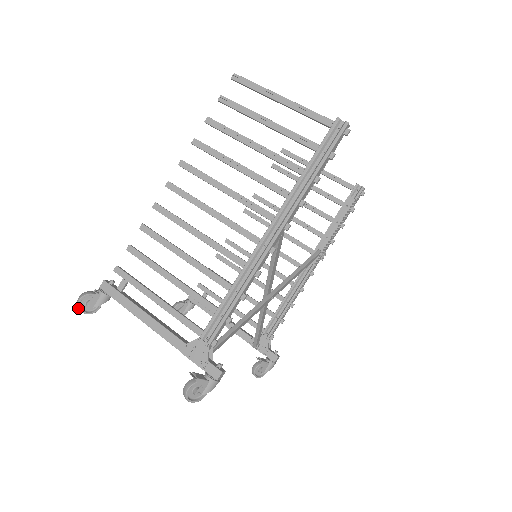
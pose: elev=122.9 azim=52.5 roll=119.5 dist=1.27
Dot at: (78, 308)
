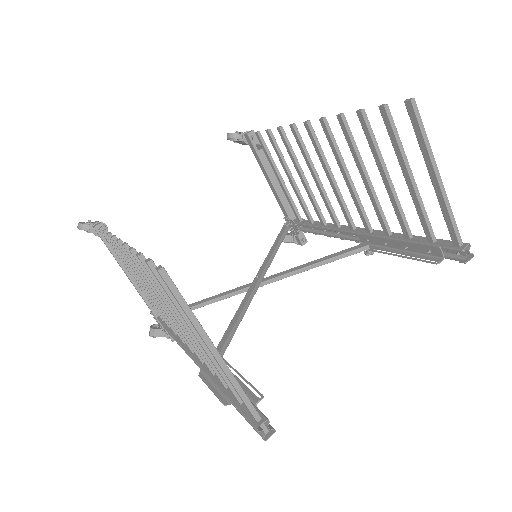
Dot at: occluded
